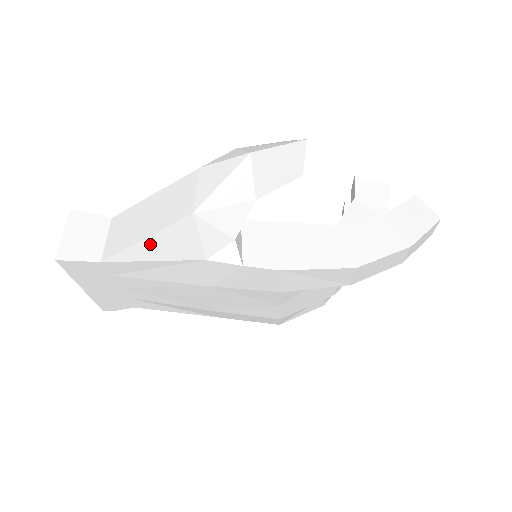
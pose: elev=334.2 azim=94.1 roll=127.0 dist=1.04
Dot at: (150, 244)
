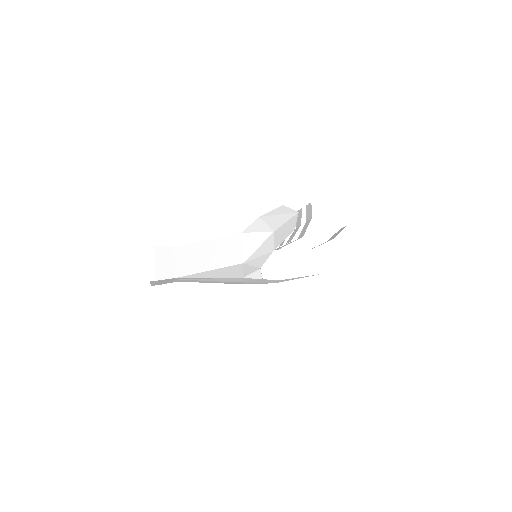
Dot at: (212, 272)
